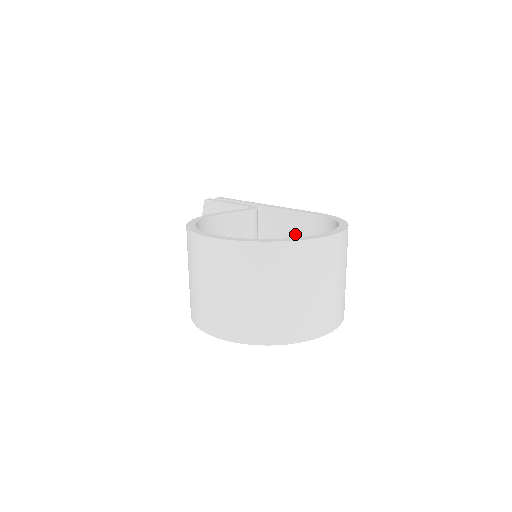
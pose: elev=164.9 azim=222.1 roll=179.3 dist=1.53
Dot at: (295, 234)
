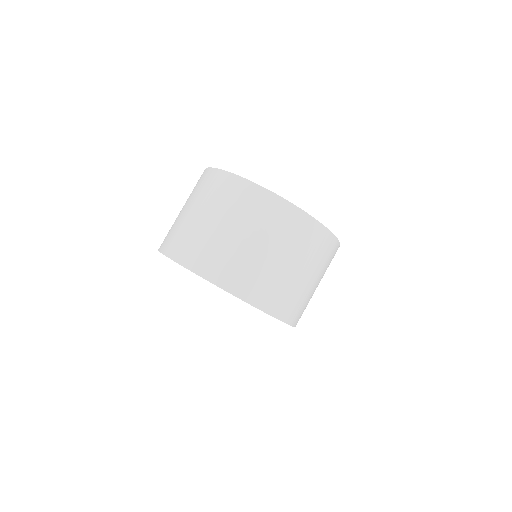
Dot at: occluded
